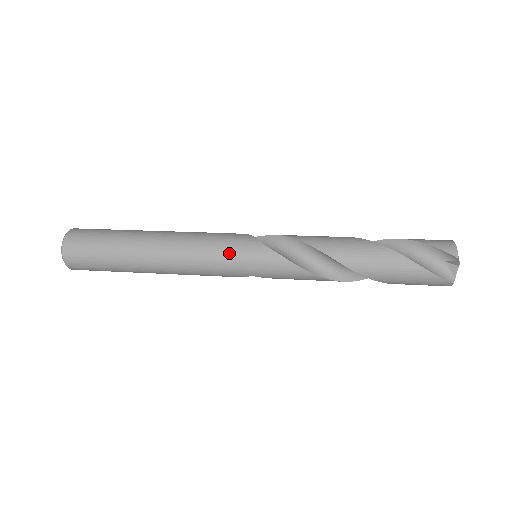
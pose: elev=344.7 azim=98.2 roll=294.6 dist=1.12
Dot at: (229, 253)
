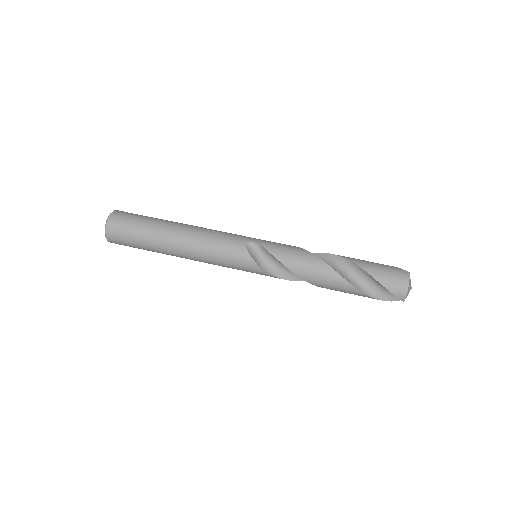
Dot at: (234, 267)
